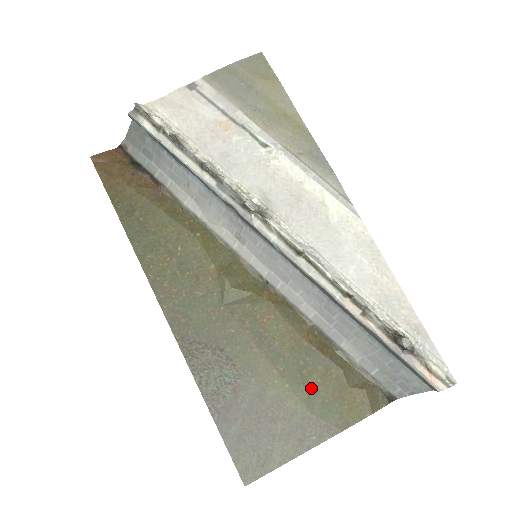
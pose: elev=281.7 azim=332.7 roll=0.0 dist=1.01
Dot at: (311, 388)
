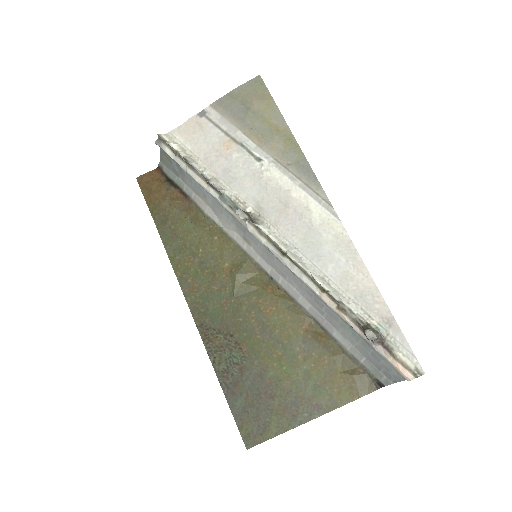
Dot at: (305, 371)
